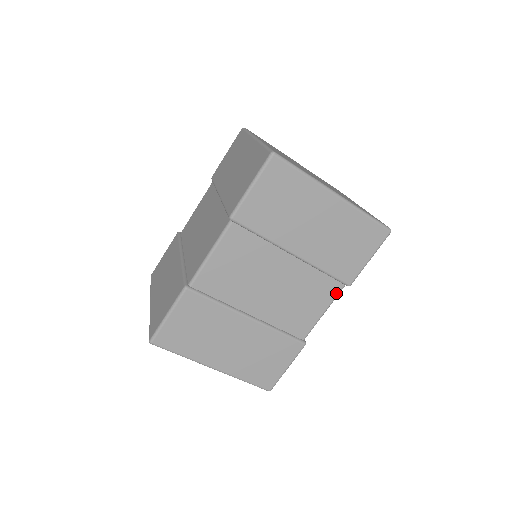
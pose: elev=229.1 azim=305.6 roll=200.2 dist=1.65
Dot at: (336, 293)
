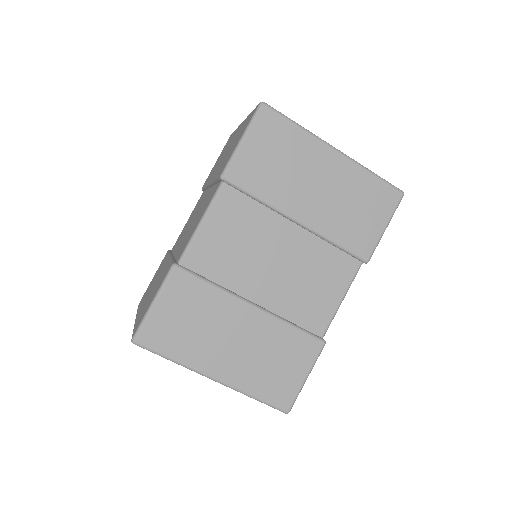
Dot at: (353, 273)
